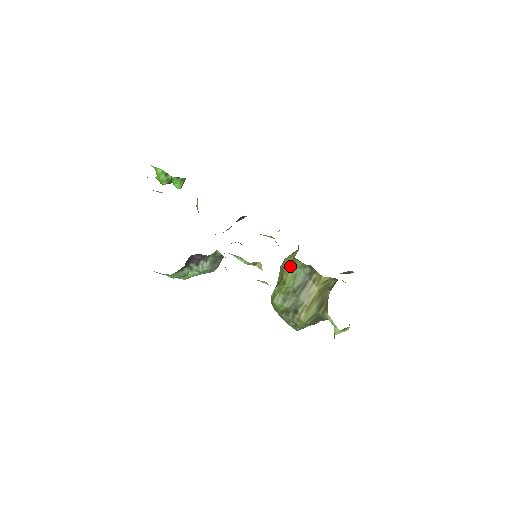
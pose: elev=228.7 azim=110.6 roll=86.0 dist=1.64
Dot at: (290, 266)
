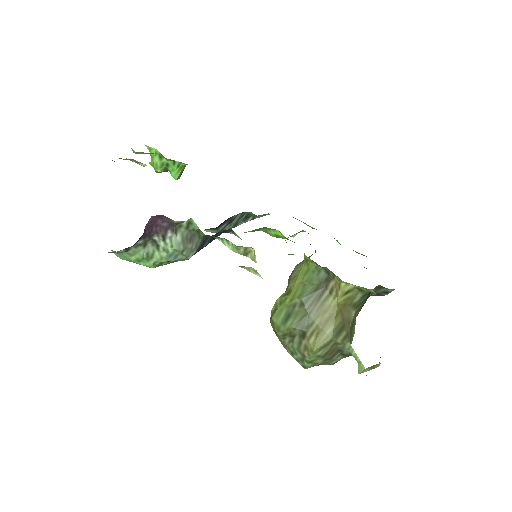
Dot at: (300, 270)
